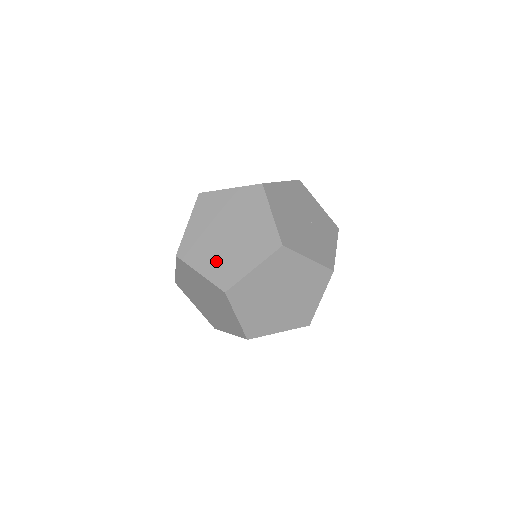
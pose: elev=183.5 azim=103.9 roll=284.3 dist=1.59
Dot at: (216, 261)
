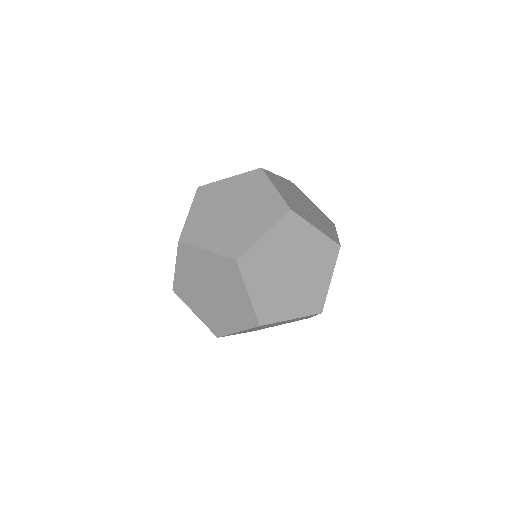
Dot at: (223, 236)
